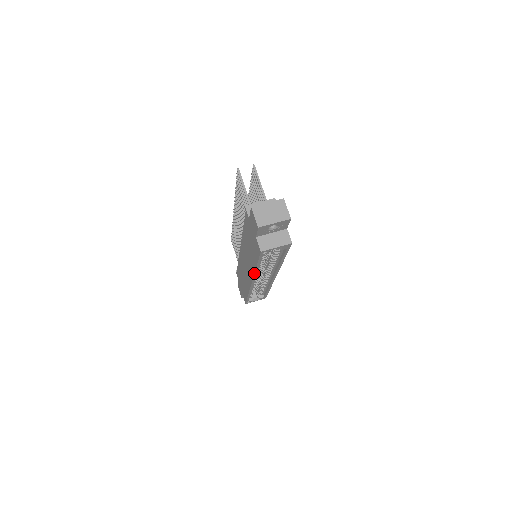
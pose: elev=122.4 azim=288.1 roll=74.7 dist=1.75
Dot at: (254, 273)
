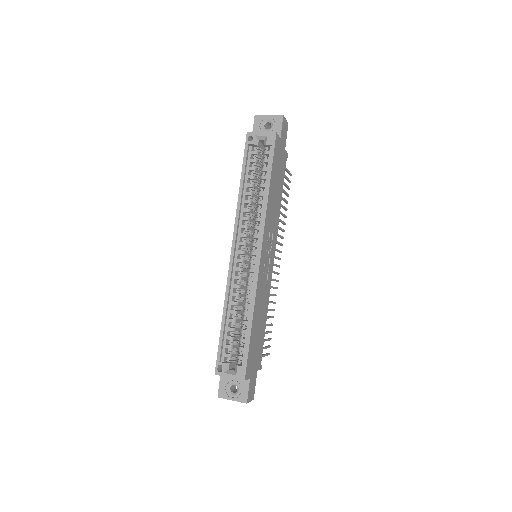
Dot at: (237, 205)
